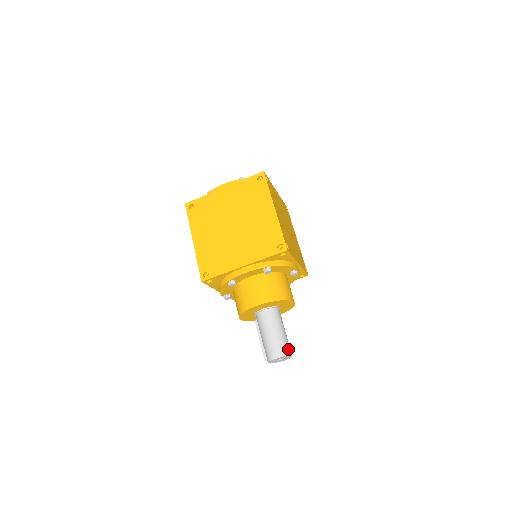
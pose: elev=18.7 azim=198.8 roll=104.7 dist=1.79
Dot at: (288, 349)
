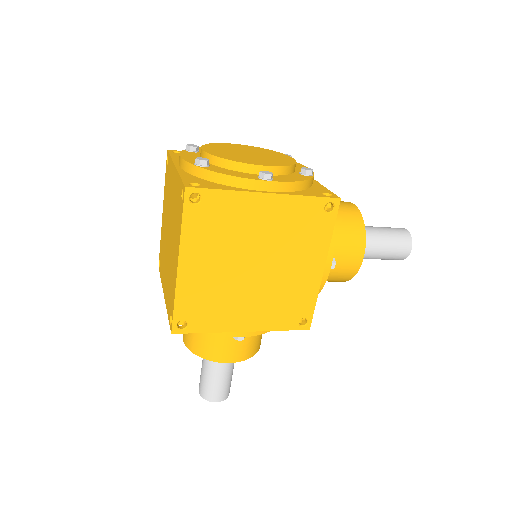
Dot at: (212, 395)
